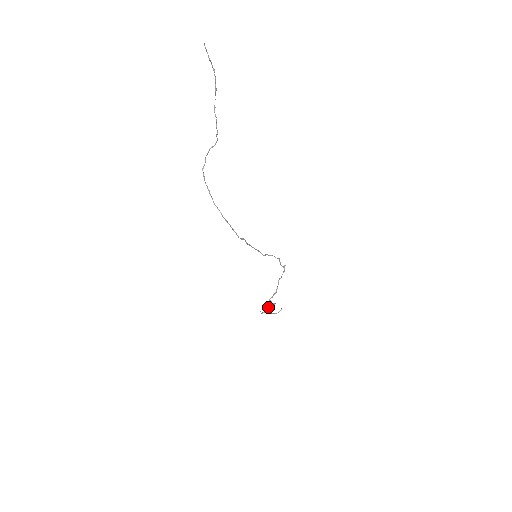
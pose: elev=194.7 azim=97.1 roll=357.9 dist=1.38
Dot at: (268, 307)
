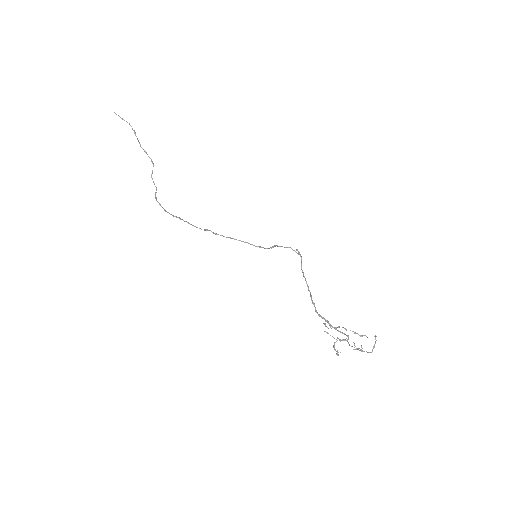
Dot at: occluded
